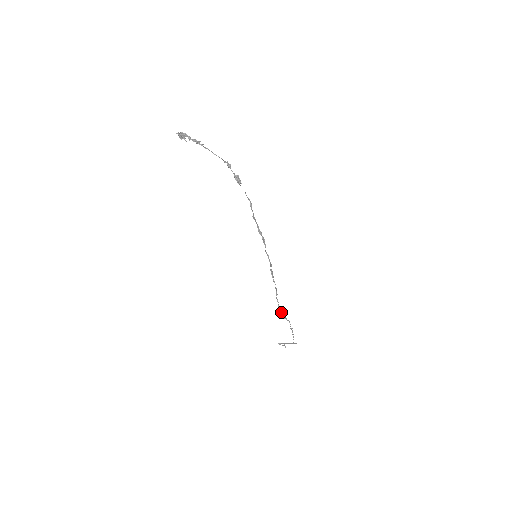
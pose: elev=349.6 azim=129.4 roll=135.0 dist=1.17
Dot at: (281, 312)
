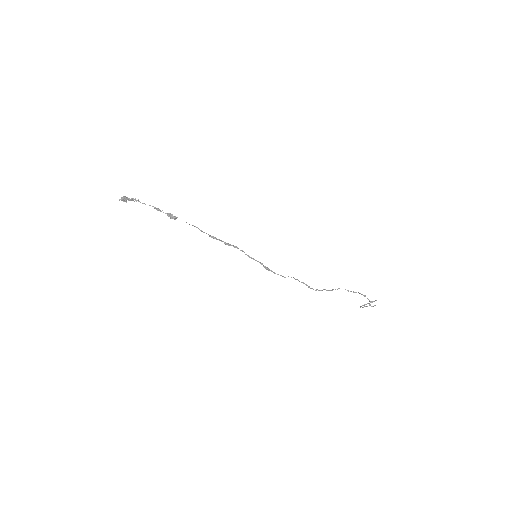
Dot at: (318, 290)
